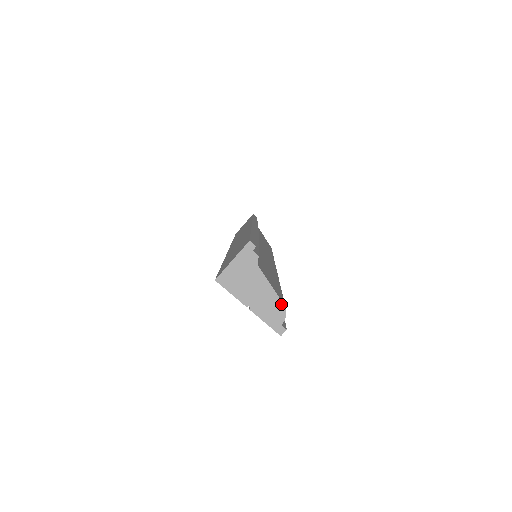
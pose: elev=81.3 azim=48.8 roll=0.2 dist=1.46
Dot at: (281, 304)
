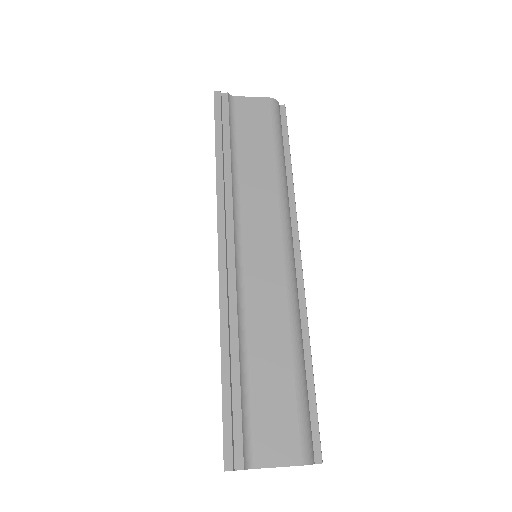
Dot at: occluded
